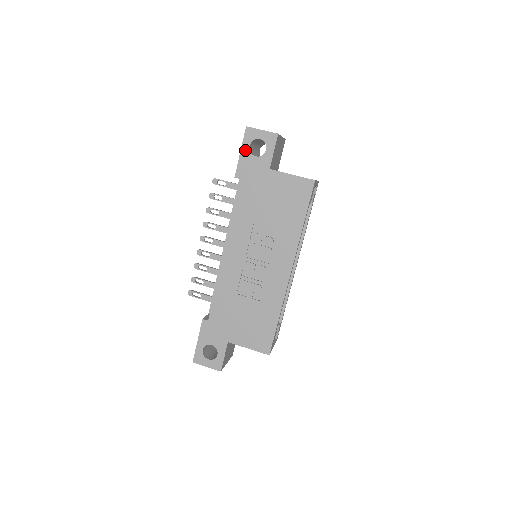
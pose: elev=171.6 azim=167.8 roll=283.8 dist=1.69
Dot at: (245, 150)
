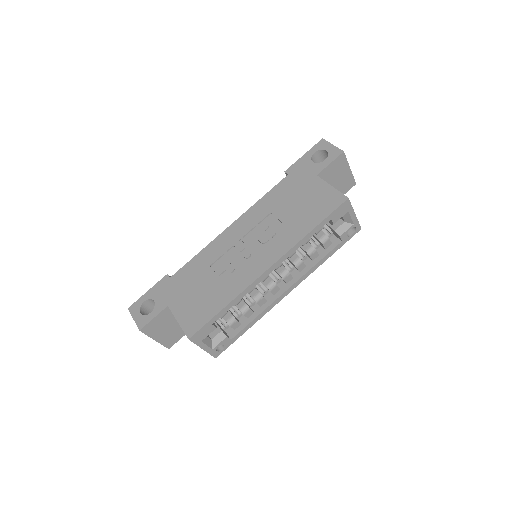
Dot at: (308, 155)
